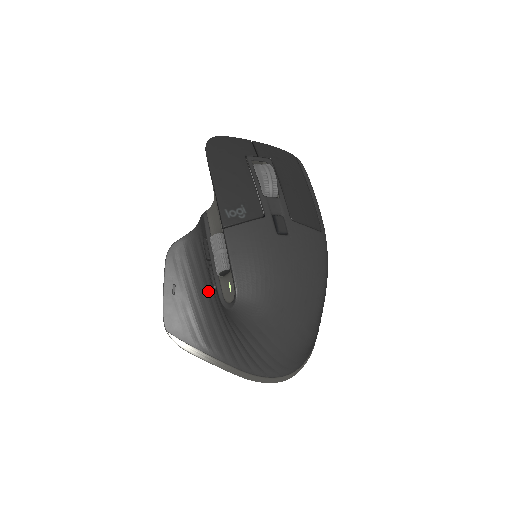
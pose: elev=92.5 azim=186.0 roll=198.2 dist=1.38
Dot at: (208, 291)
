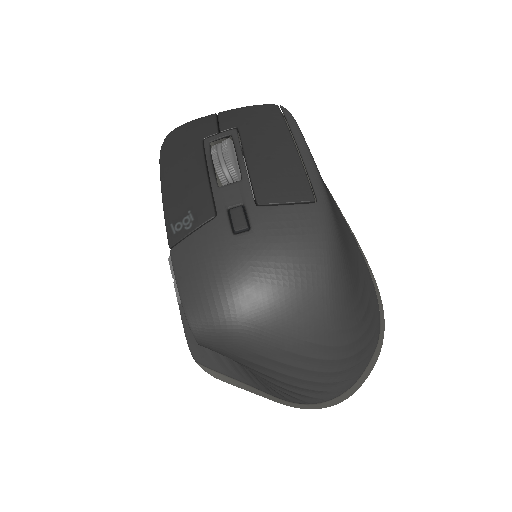
Dot at: occluded
